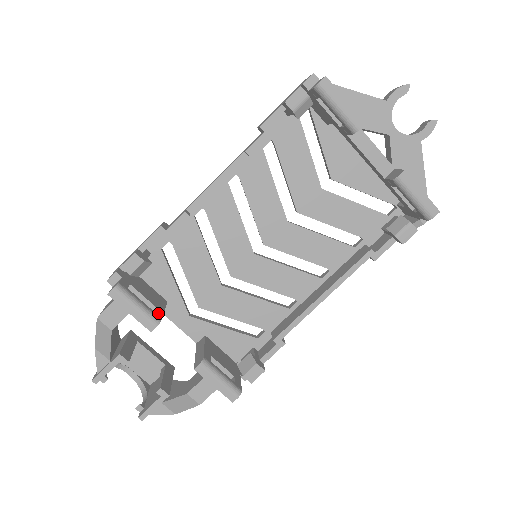
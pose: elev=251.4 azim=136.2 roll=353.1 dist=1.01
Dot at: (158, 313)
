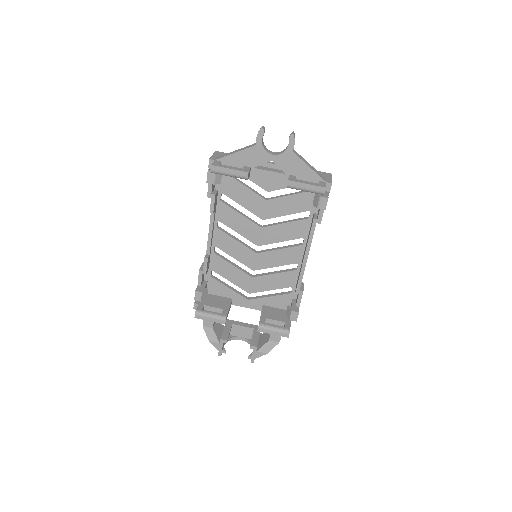
Dot at: (224, 313)
